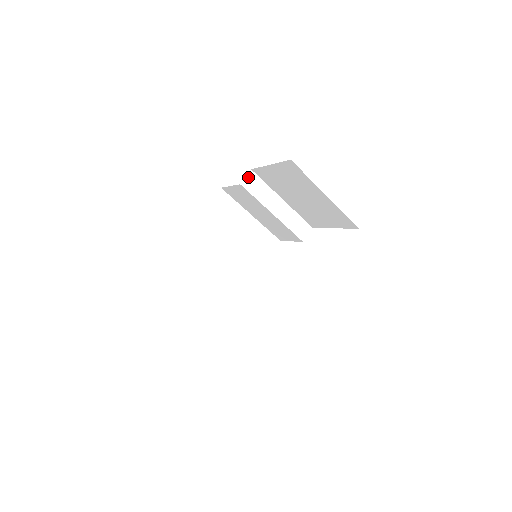
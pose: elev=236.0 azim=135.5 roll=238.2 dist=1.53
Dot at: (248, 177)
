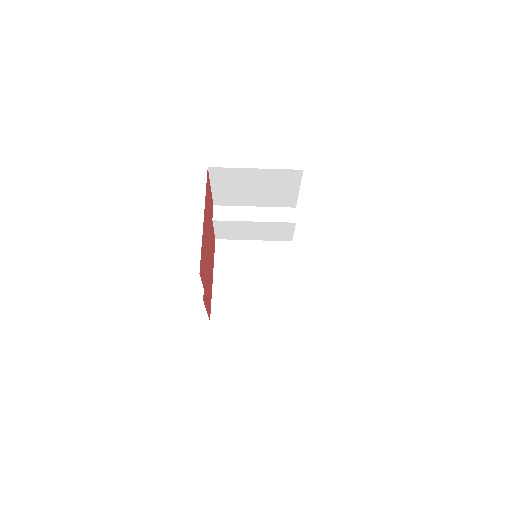
Dot at: (215, 212)
